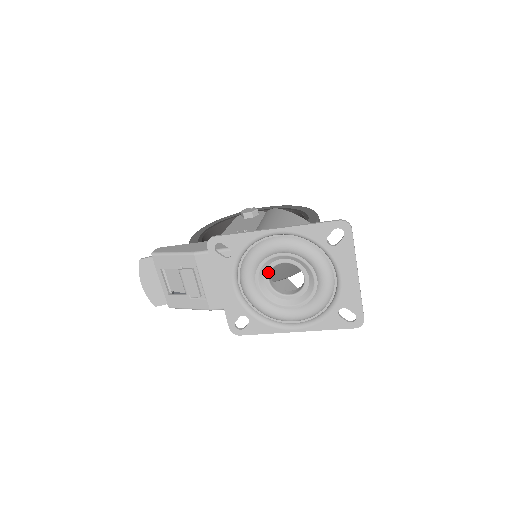
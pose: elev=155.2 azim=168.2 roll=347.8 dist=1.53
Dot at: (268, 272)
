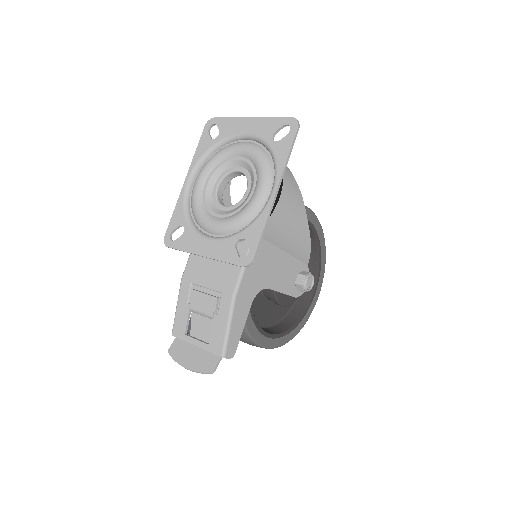
Dot at: (218, 204)
